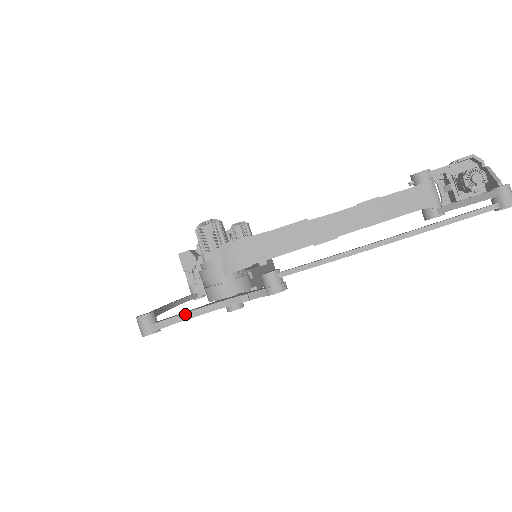
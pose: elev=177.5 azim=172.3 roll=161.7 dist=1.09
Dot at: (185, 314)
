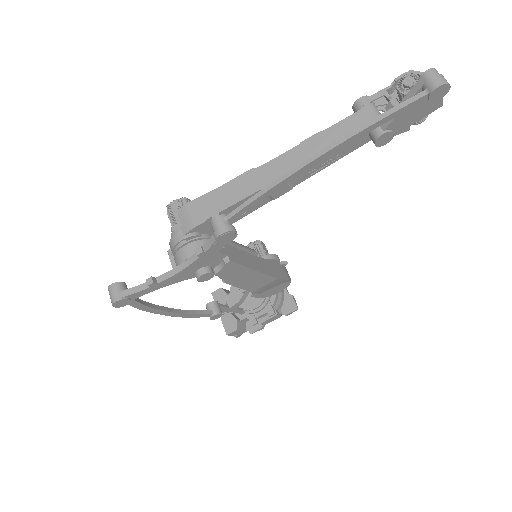
Dot at: (149, 278)
